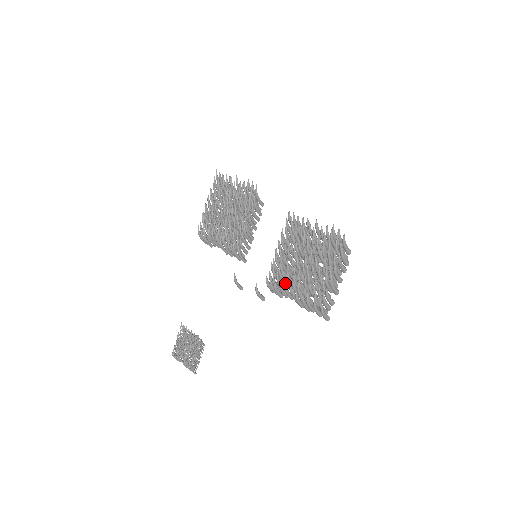
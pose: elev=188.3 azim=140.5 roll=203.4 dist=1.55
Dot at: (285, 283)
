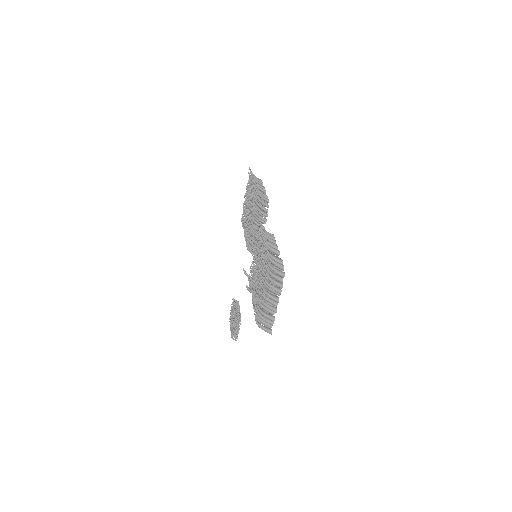
Dot at: (251, 290)
